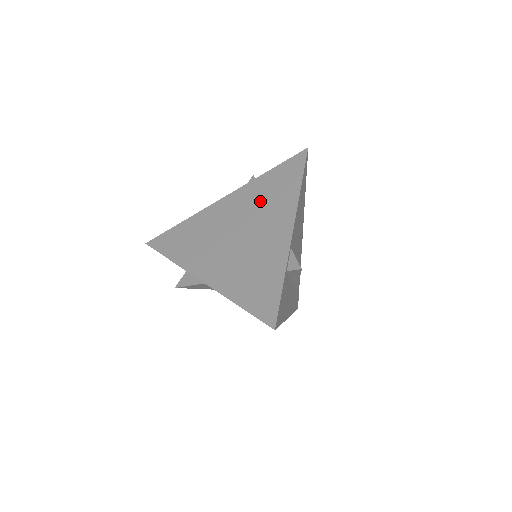
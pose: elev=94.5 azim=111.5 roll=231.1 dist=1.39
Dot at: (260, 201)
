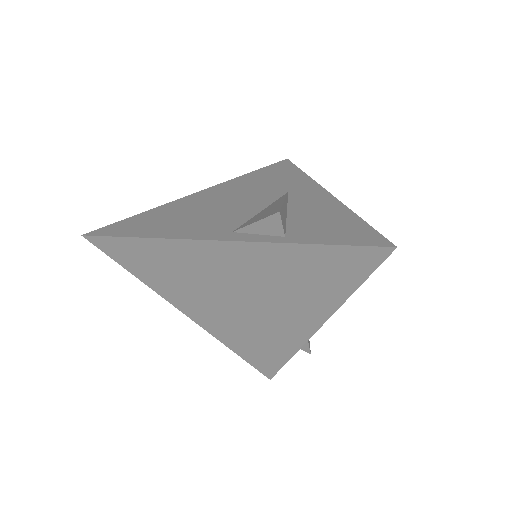
Dot at: (282, 281)
